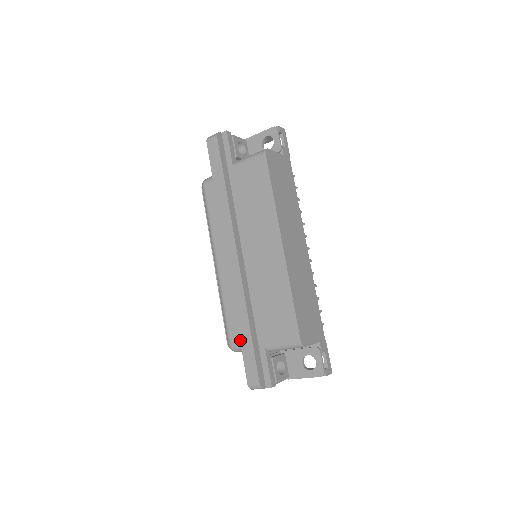
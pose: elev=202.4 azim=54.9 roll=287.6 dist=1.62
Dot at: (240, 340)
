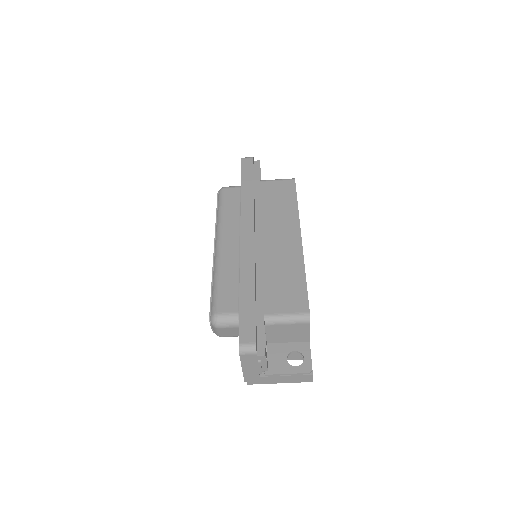
Dot at: (240, 301)
